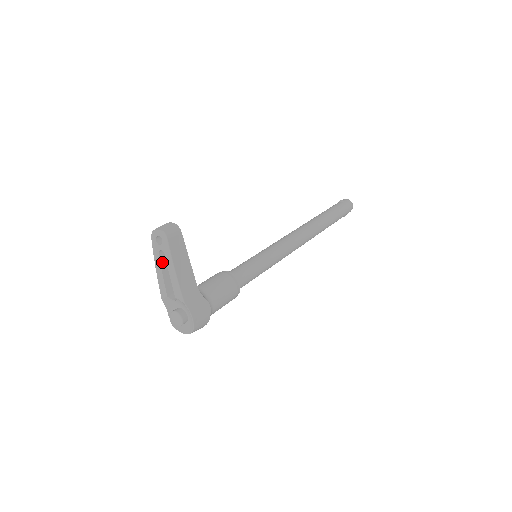
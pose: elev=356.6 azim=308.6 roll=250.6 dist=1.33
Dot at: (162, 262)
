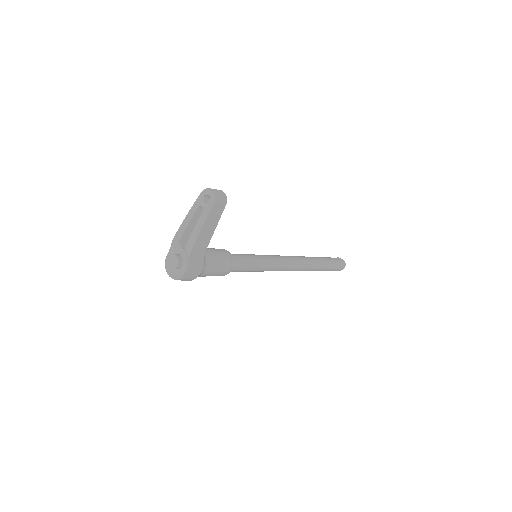
Dot at: (195, 215)
